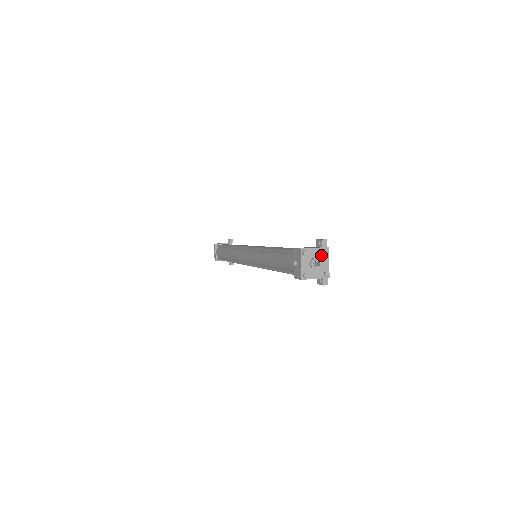
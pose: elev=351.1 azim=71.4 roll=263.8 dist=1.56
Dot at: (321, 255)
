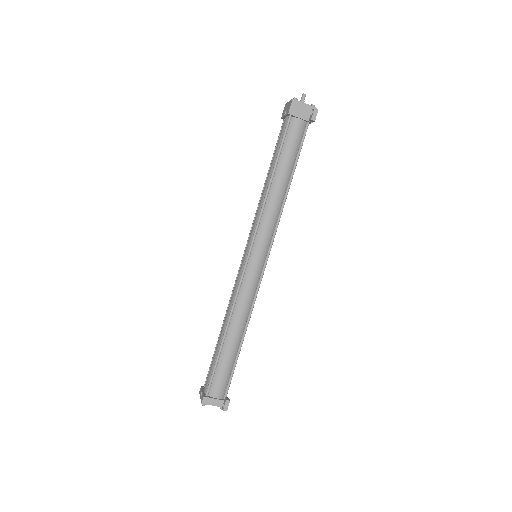
Dot at: occluded
